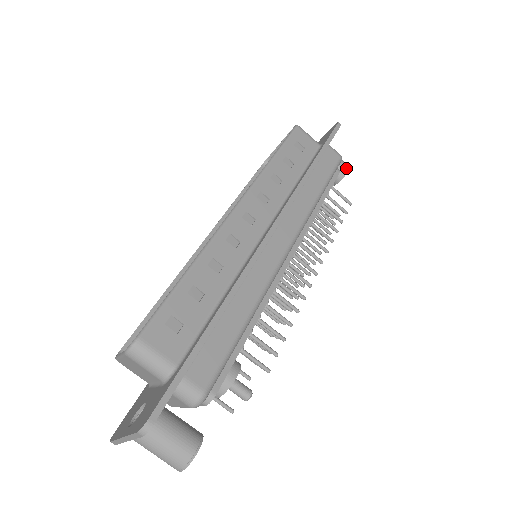
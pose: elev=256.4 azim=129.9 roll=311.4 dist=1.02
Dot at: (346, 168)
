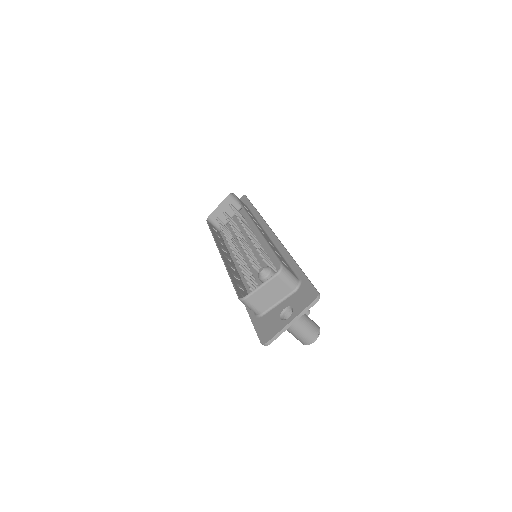
Dot at: occluded
